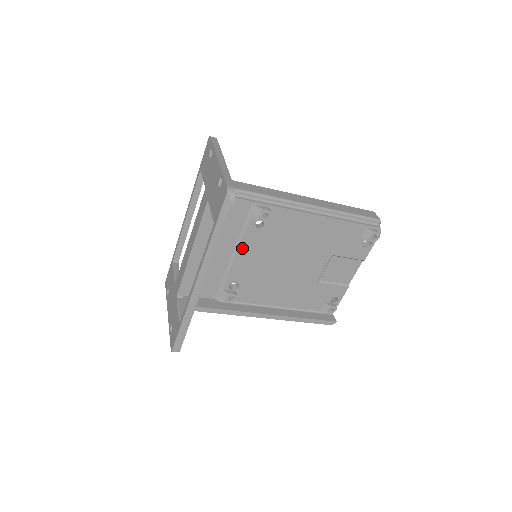
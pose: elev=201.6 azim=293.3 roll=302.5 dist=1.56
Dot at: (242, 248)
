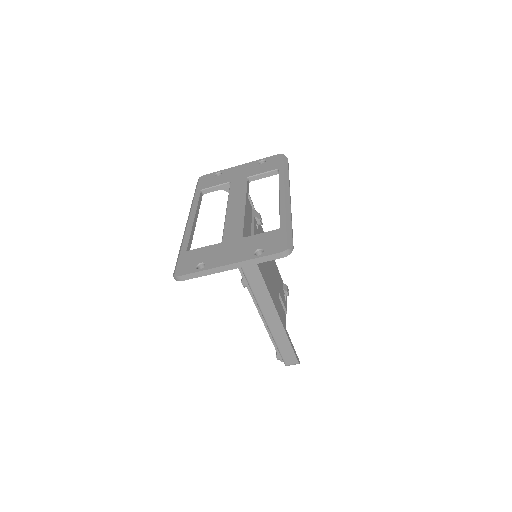
Dot at: occluded
